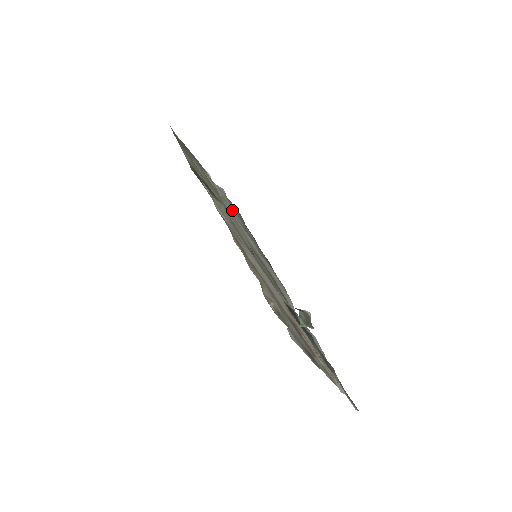
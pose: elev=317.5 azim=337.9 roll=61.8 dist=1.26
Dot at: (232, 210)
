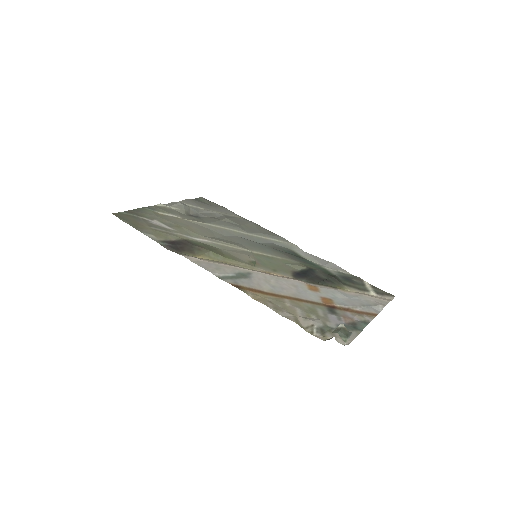
Dot at: (197, 209)
